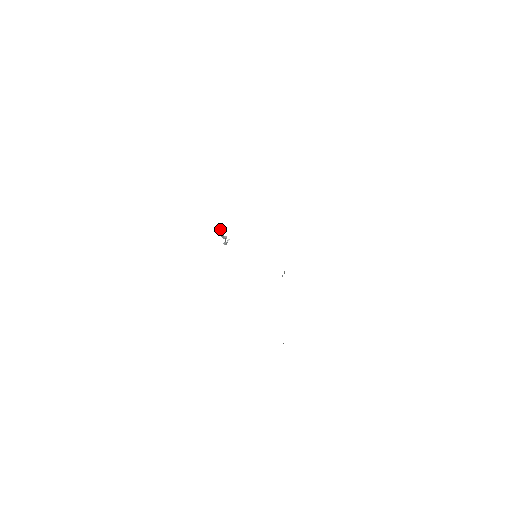
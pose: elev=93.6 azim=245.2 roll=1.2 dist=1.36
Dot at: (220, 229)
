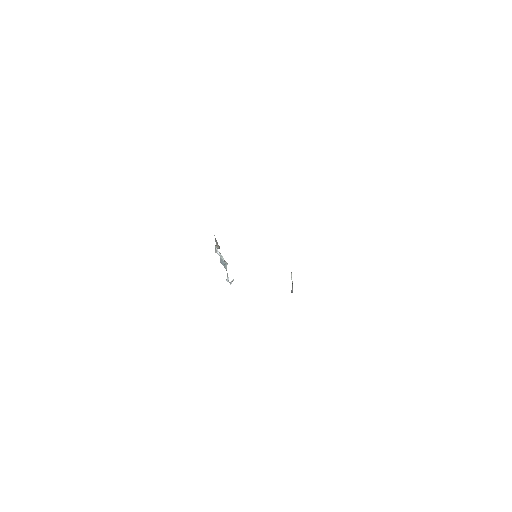
Dot at: (215, 239)
